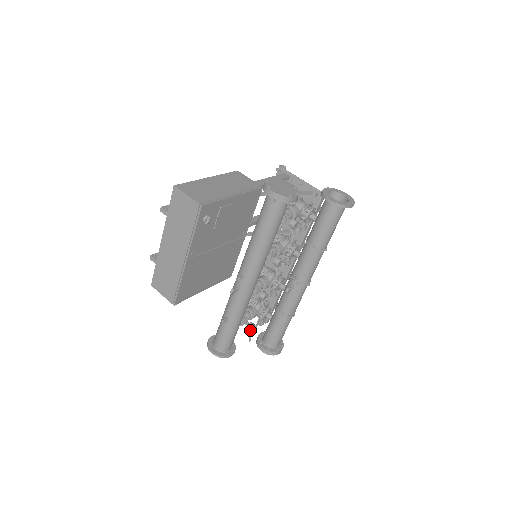
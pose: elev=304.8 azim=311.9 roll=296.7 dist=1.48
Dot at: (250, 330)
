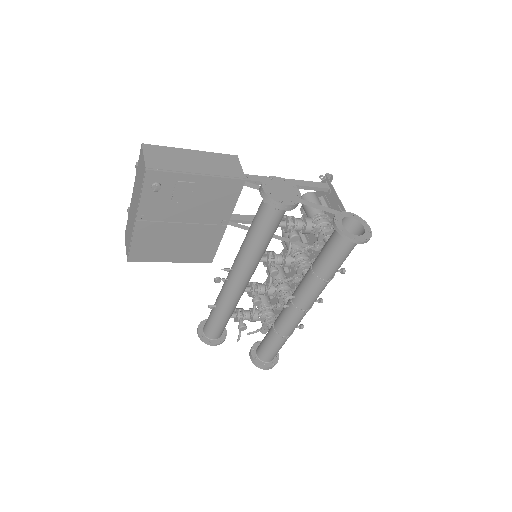
Dot at: (240, 330)
